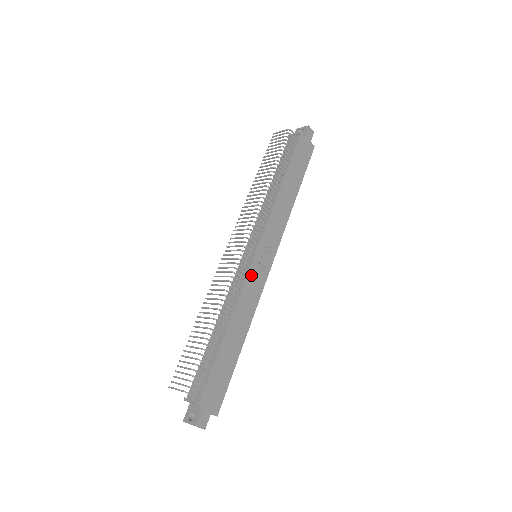
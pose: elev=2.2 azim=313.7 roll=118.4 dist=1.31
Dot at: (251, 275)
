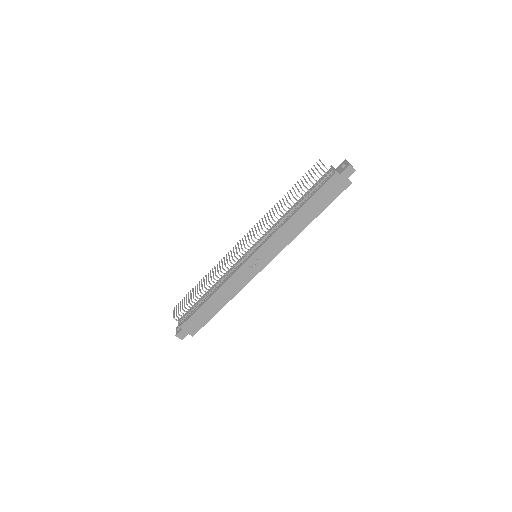
Dot at: (242, 270)
